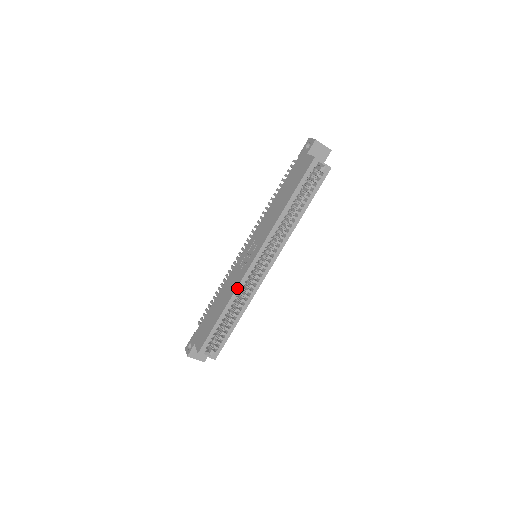
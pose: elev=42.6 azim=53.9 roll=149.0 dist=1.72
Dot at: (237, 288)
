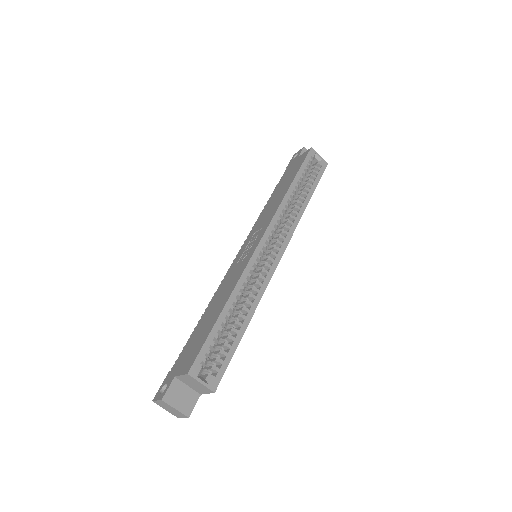
Dot at: (243, 273)
